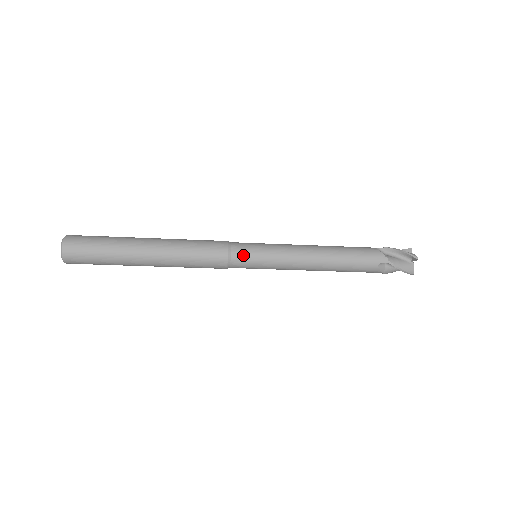
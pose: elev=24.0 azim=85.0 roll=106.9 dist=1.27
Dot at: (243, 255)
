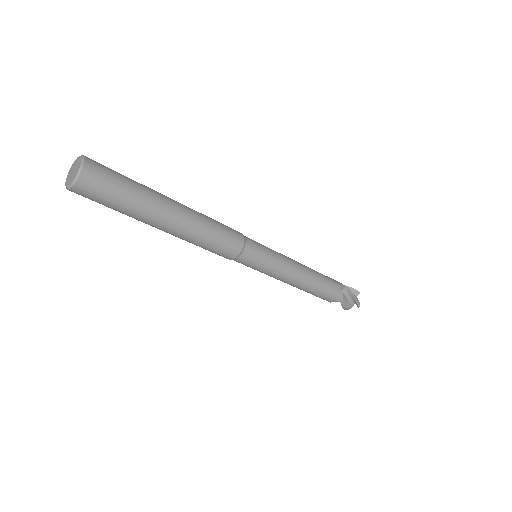
Dot at: (254, 242)
